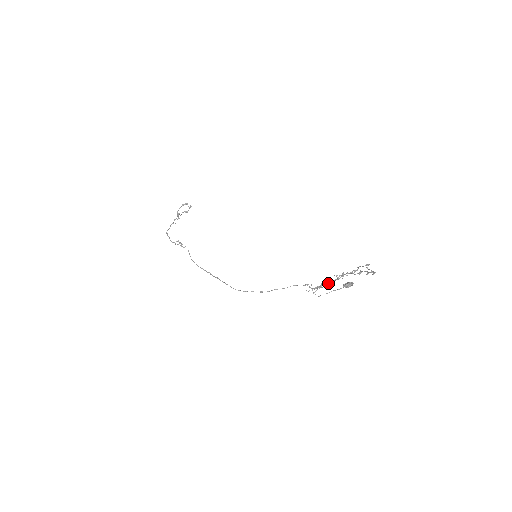
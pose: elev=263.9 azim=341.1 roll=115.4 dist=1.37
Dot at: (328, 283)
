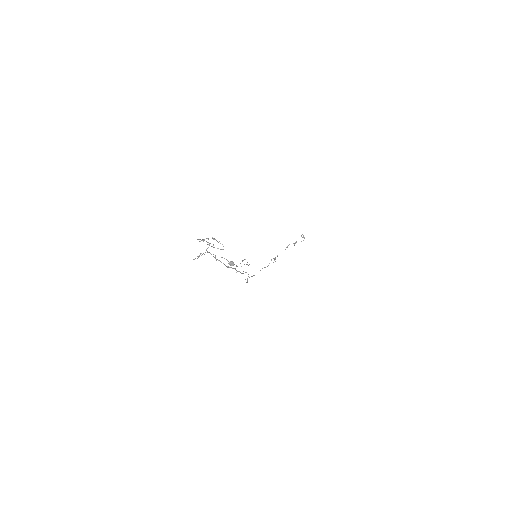
Dot at: (215, 257)
